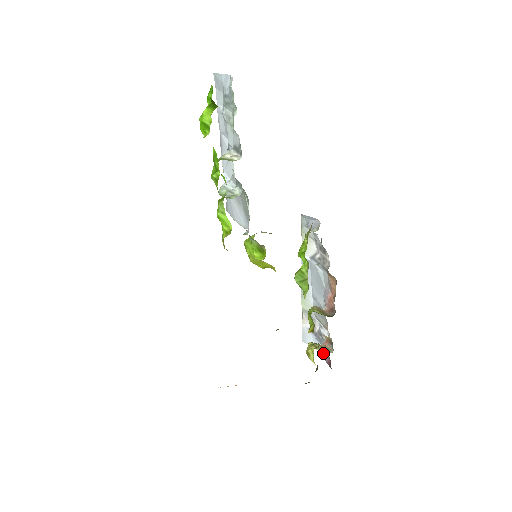
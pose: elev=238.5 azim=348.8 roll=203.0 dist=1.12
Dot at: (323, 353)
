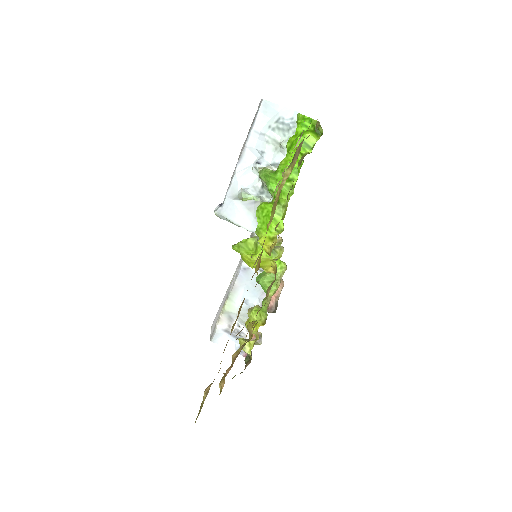
Dot at: occluded
